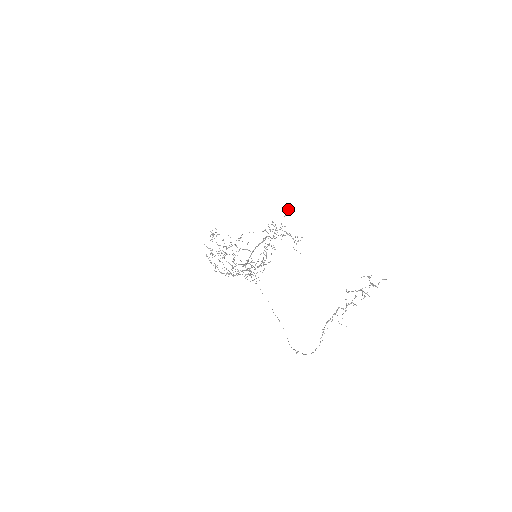
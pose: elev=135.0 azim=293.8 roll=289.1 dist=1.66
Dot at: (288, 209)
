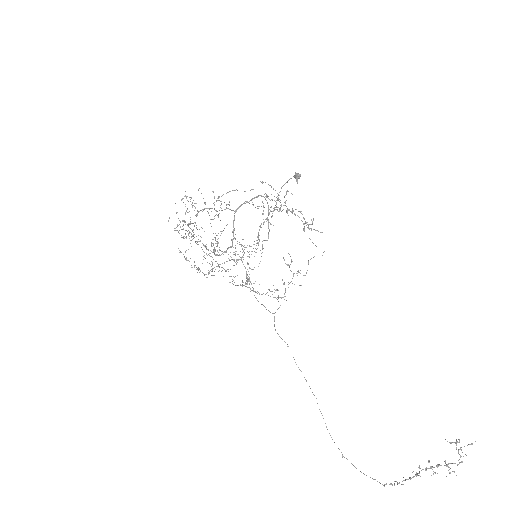
Dot at: (300, 176)
